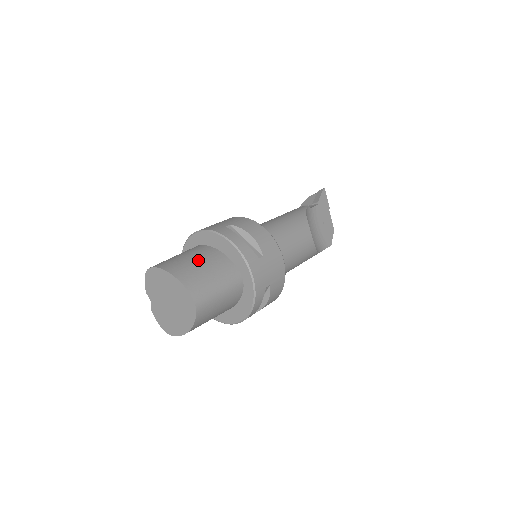
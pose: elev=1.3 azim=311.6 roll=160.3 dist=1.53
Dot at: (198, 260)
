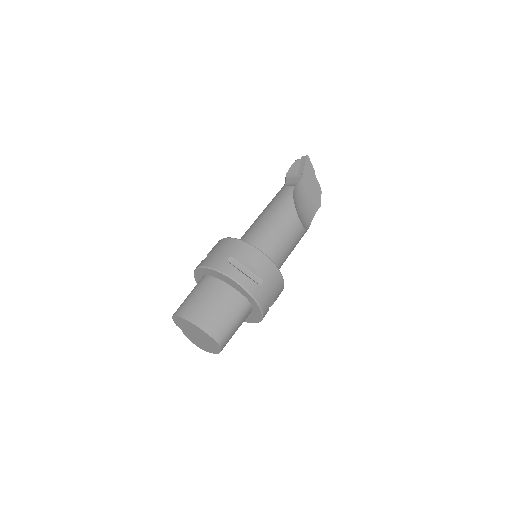
Dot at: (211, 301)
